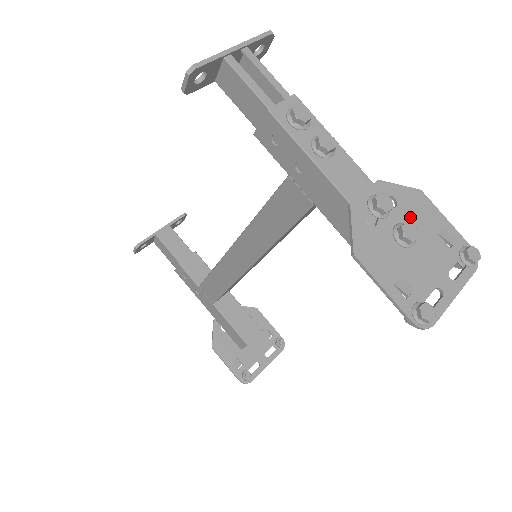
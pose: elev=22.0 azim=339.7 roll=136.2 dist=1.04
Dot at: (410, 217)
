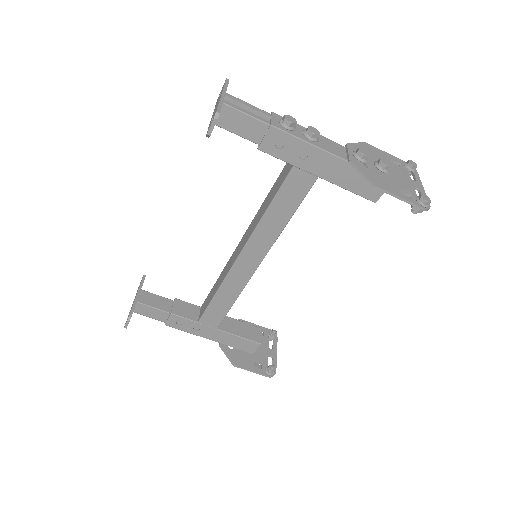
Dot at: (374, 157)
